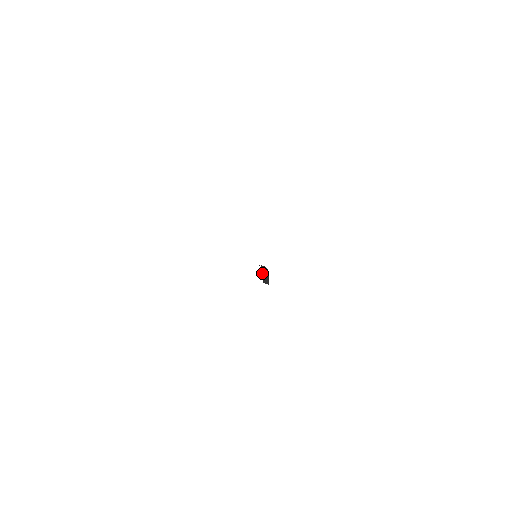
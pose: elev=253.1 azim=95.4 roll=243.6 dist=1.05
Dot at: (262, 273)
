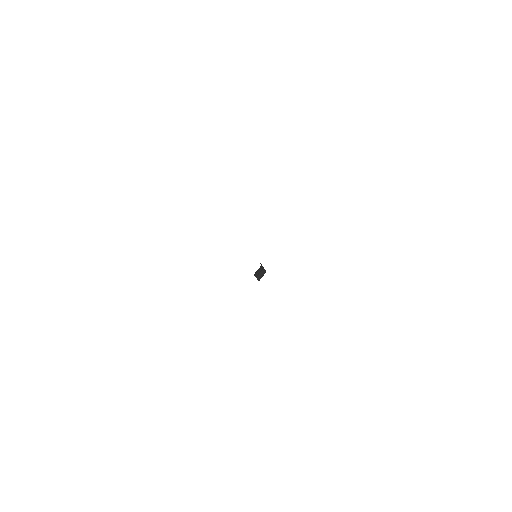
Dot at: (259, 271)
